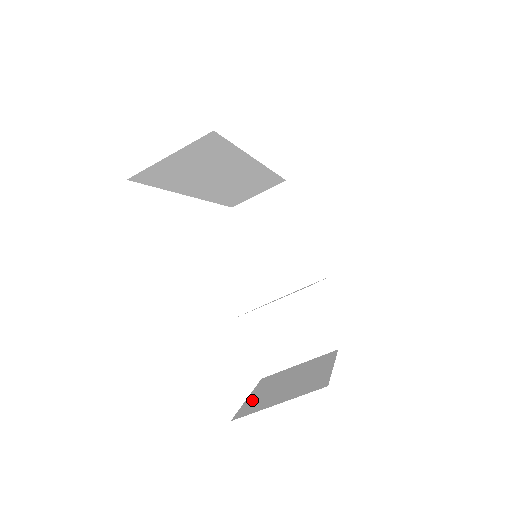
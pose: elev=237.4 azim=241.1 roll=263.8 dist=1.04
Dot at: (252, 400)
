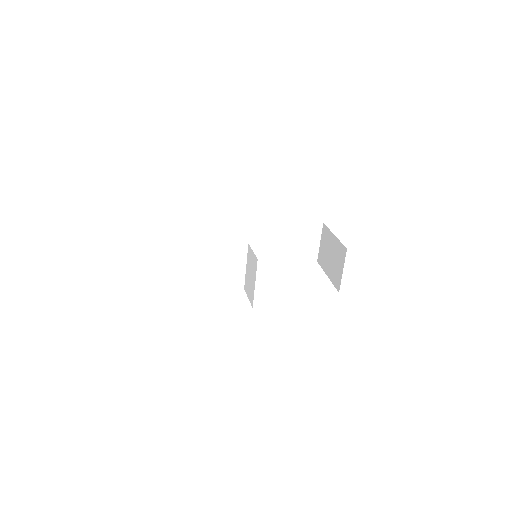
Dot at: occluded
